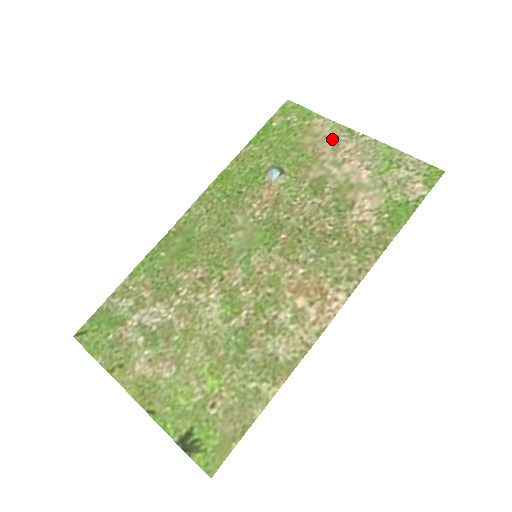
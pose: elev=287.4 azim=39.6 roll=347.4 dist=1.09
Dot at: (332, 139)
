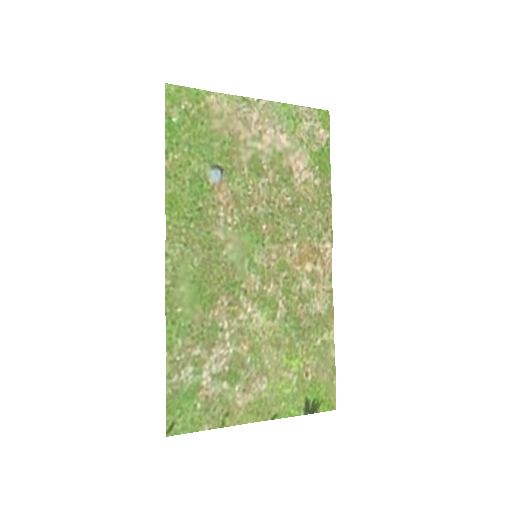
Dot at: (237, 114)
